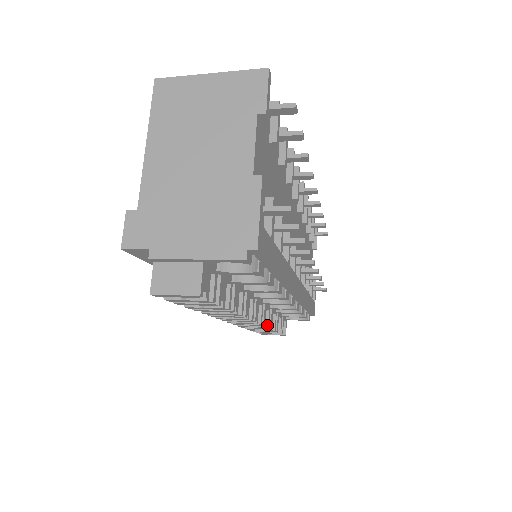
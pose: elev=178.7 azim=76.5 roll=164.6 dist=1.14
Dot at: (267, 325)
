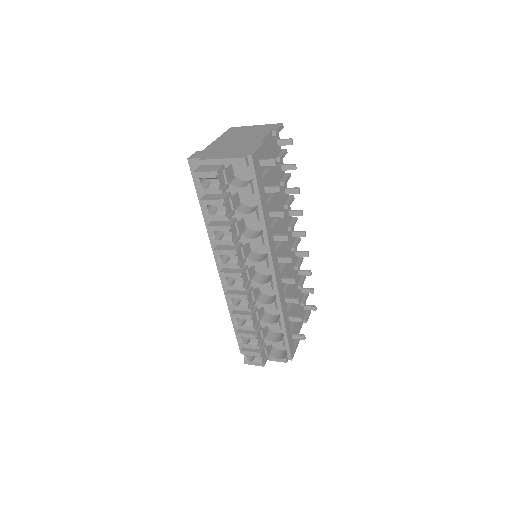
Dot at: (250, 308)
